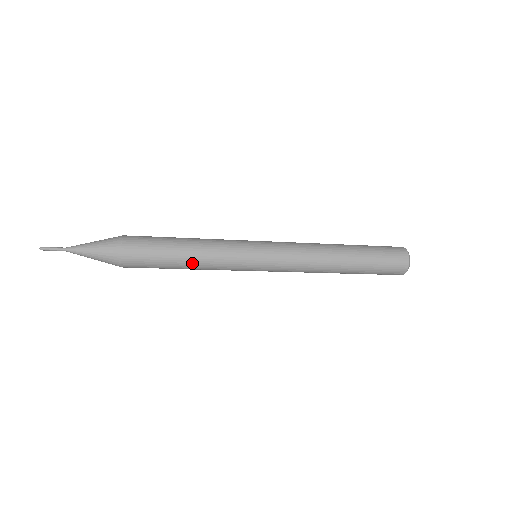
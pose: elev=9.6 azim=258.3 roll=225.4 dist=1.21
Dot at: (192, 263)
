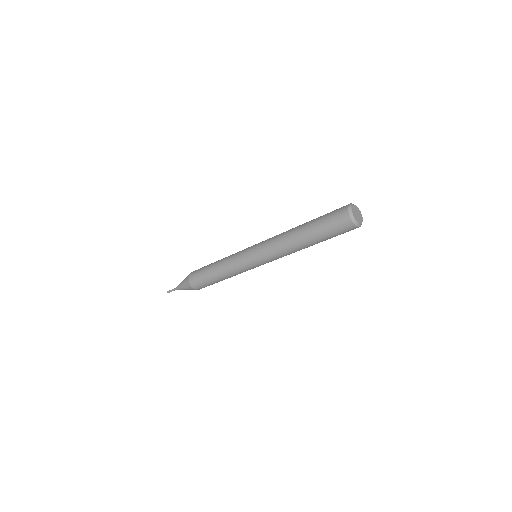
Dot at: (217, 267)
